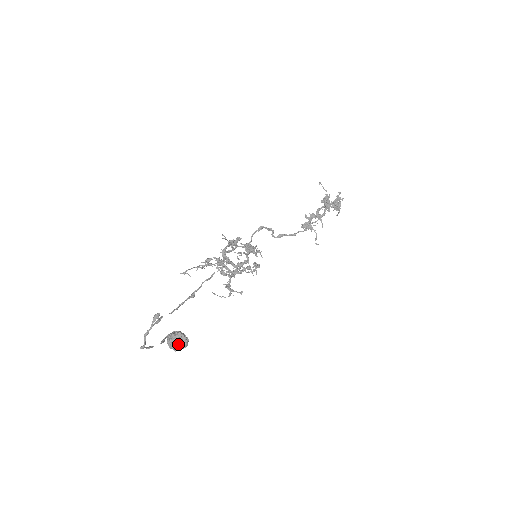
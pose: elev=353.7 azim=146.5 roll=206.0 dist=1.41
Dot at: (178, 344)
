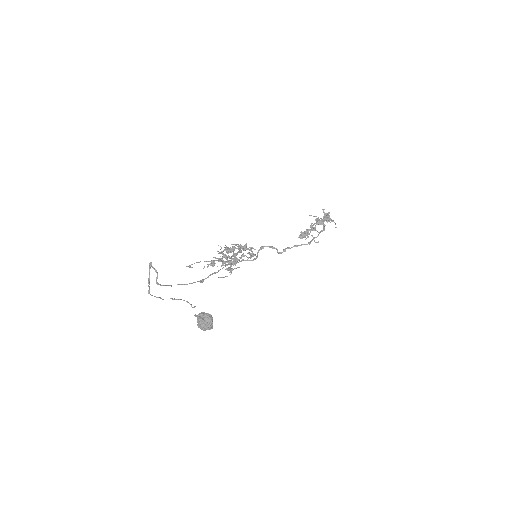
Dot at: (202, 319)
